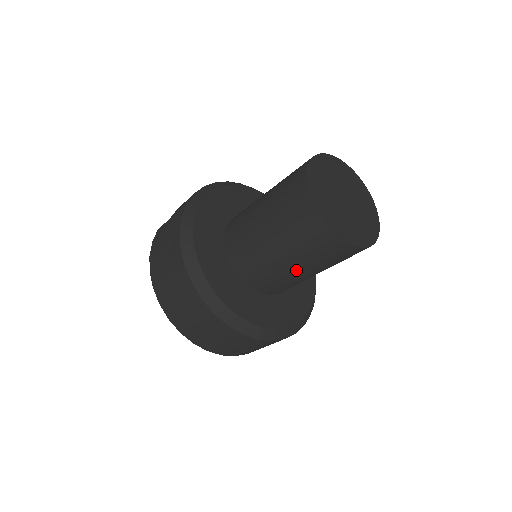
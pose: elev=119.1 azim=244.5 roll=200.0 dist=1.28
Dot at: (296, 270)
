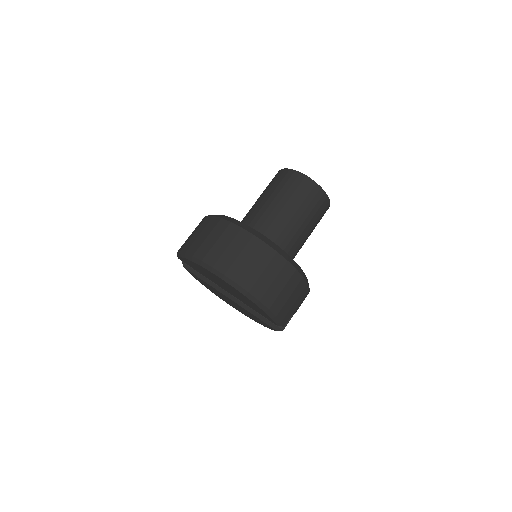
Dot at: (294, 218)
